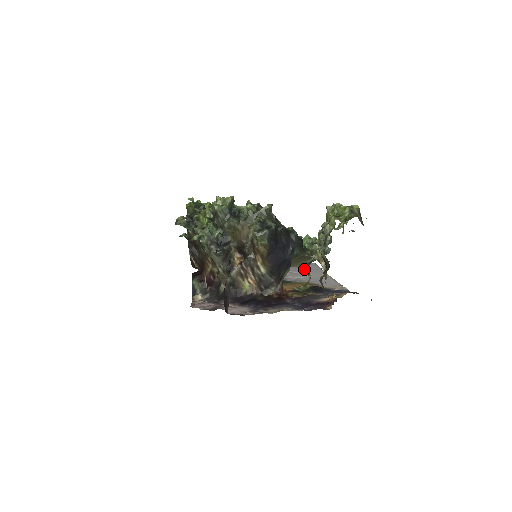
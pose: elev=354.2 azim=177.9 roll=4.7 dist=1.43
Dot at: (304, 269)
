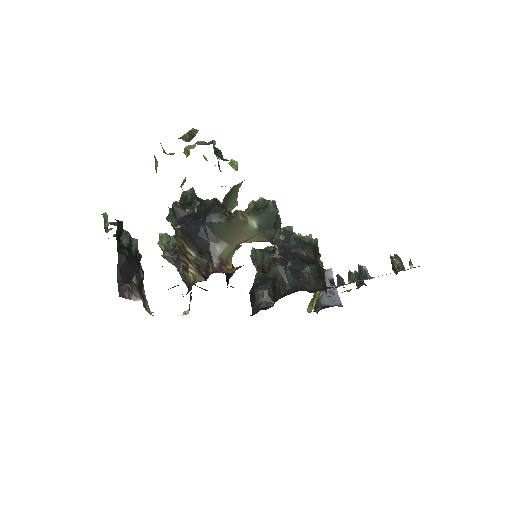
Dot at: (269, 241)
